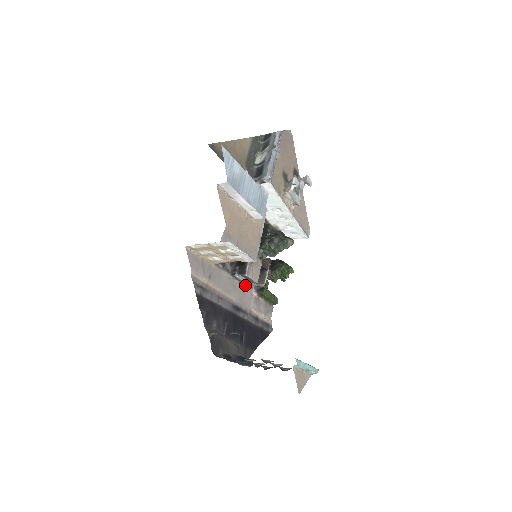
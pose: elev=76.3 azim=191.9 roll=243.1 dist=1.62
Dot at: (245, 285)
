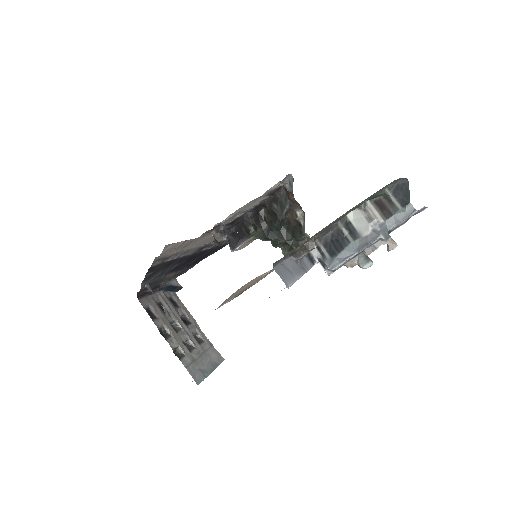
Dot at: occluded
